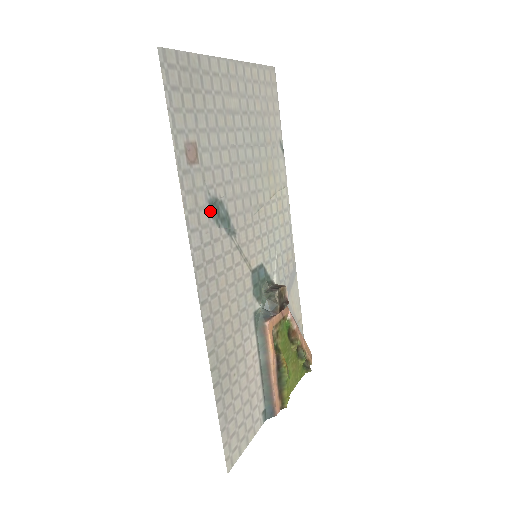
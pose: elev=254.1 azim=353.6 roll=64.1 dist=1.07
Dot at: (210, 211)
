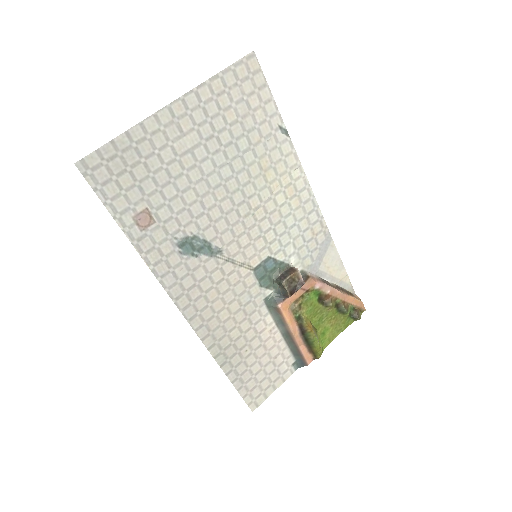
Dot at: (181, 251)
